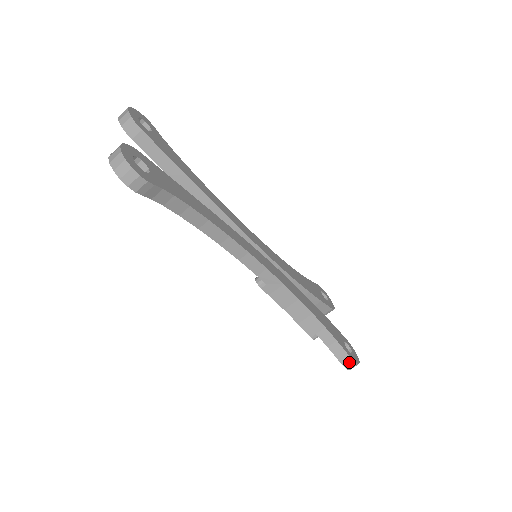
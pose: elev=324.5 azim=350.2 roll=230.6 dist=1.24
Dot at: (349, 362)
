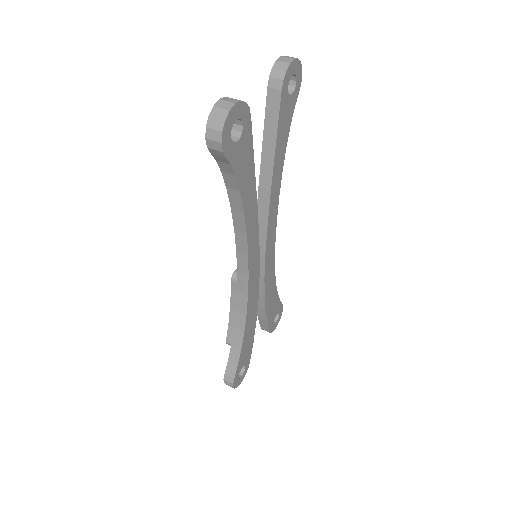
Dot at: (230, 381)
